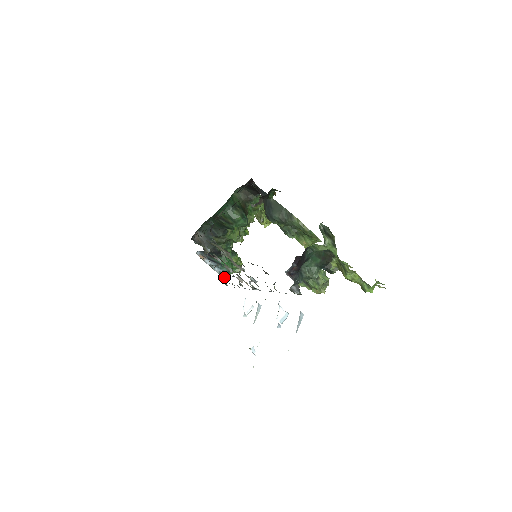
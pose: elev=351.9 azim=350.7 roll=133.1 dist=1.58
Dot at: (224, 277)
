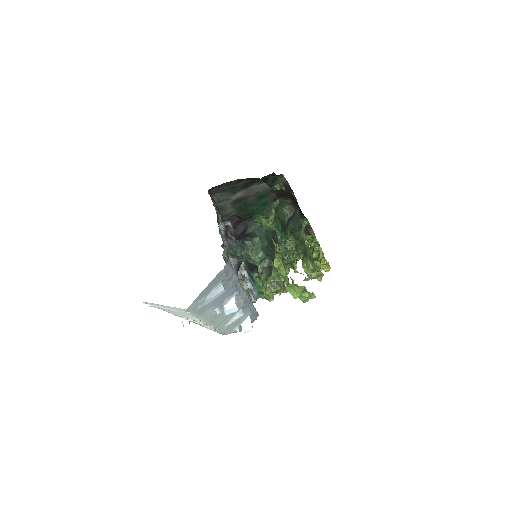
Dot at: (251, 295)
